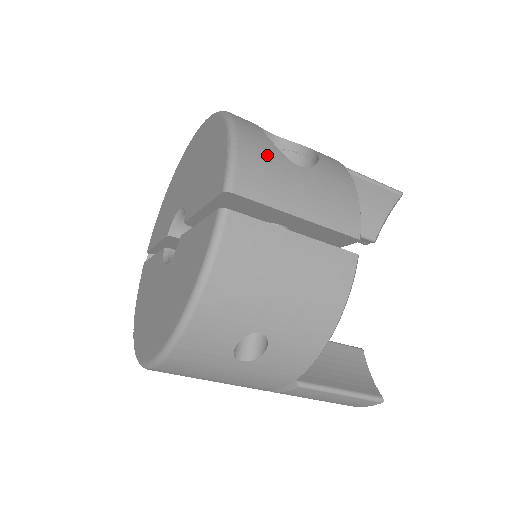
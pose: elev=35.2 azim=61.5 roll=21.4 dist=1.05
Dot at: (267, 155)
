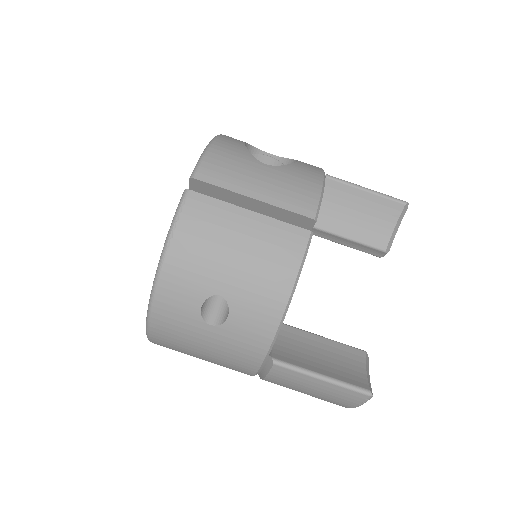
Dot at: (236, 156)
